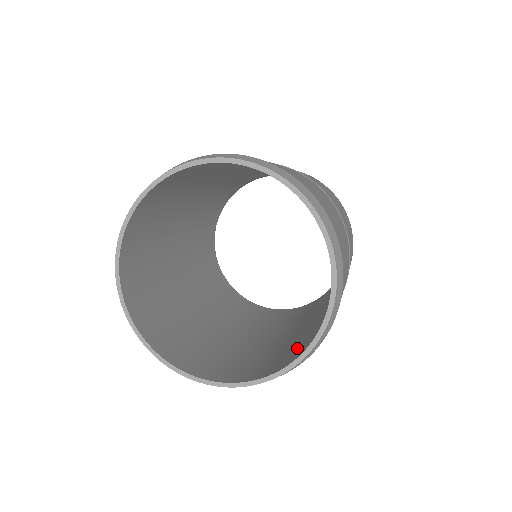
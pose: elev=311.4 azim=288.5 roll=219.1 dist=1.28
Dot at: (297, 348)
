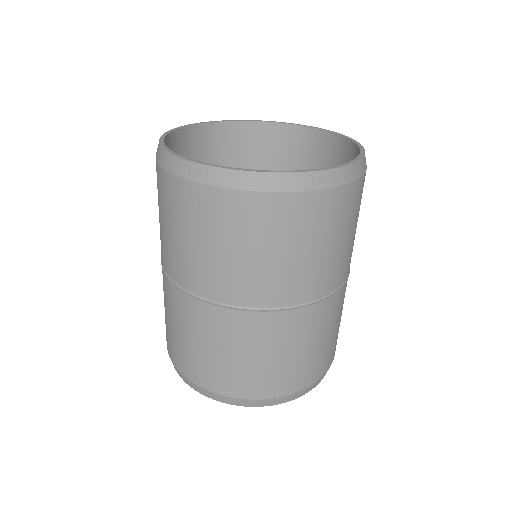
Dot at: occluded
